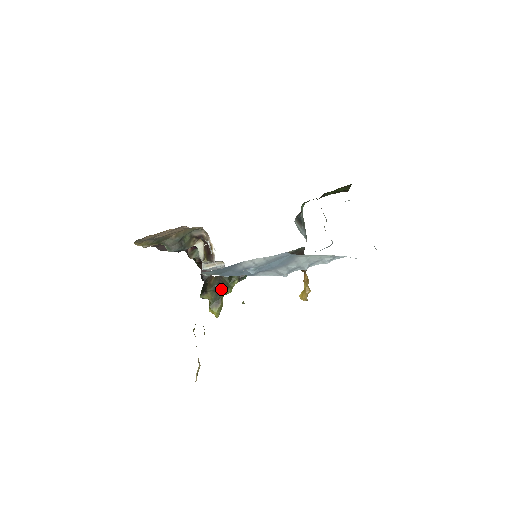
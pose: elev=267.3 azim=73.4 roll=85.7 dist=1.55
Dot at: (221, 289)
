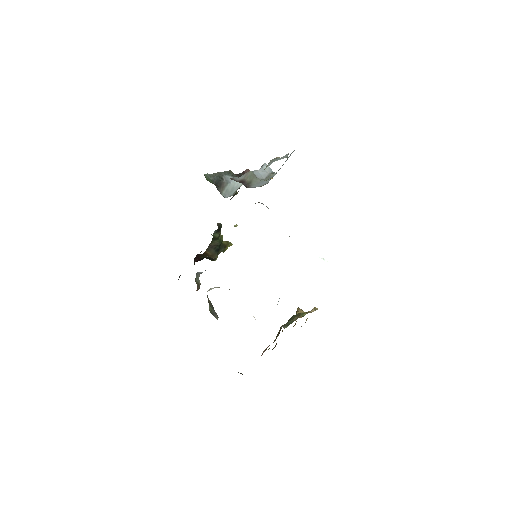
Dot at: (219, 246)
